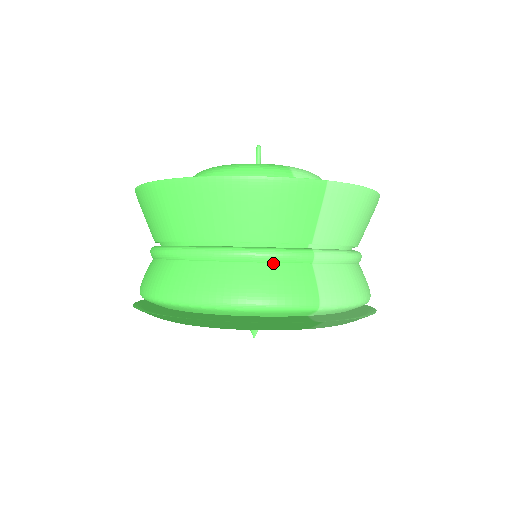
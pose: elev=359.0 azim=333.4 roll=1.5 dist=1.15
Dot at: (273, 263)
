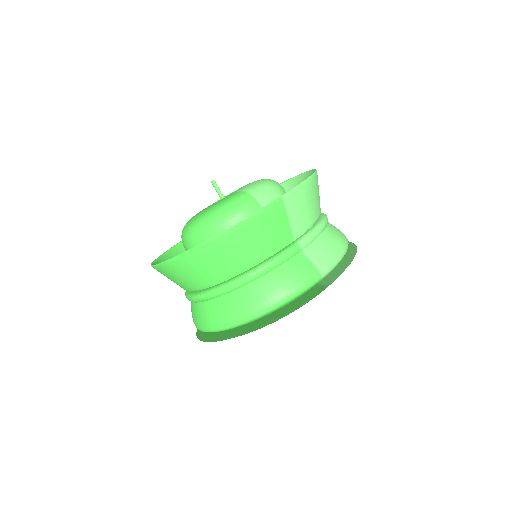
Dot at: (277, 267)
